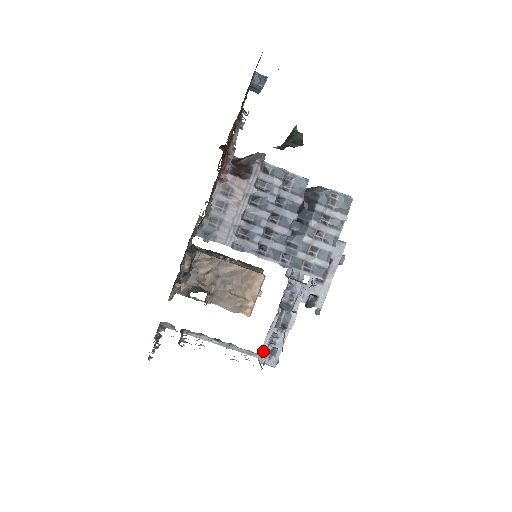
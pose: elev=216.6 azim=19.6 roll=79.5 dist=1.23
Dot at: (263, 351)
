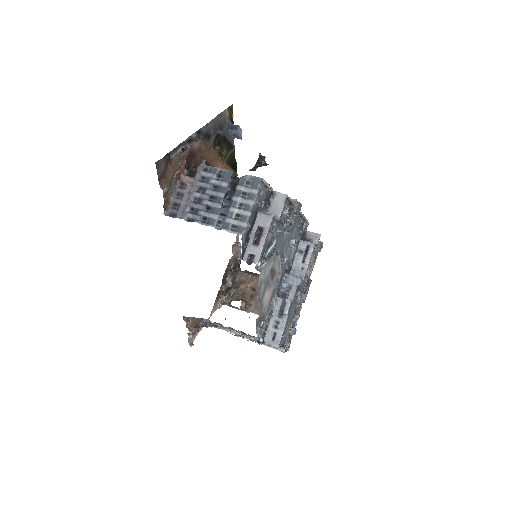
Dot at: (267, 334)
